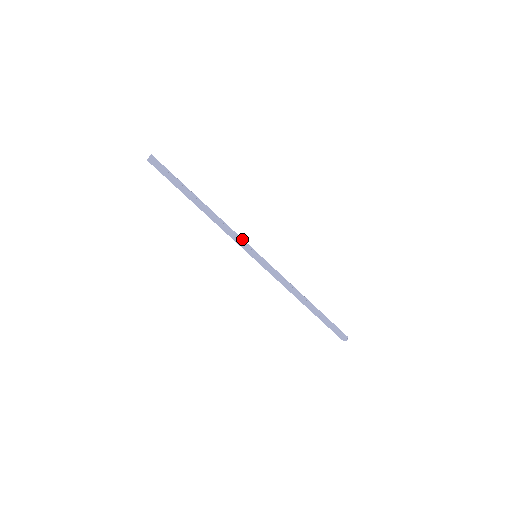
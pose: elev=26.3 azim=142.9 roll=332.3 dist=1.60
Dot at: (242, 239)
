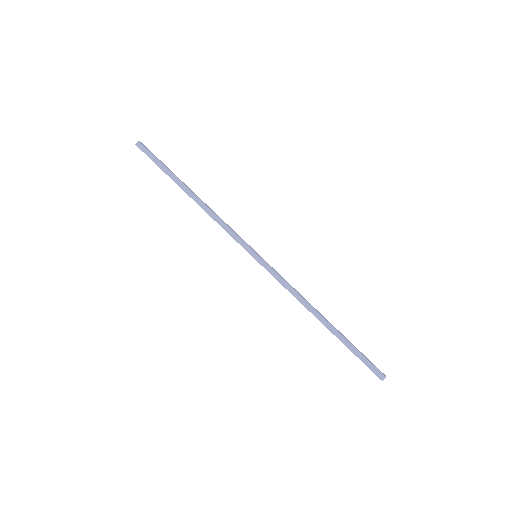
Dot at: (237, 236)
